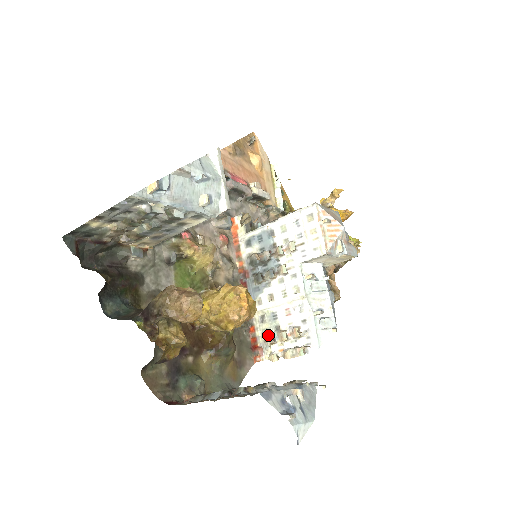
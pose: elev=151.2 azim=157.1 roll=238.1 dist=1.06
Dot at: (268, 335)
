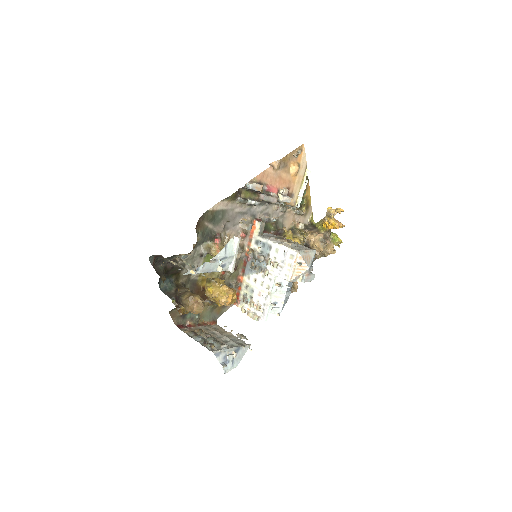
Dot at: (245, 298)
